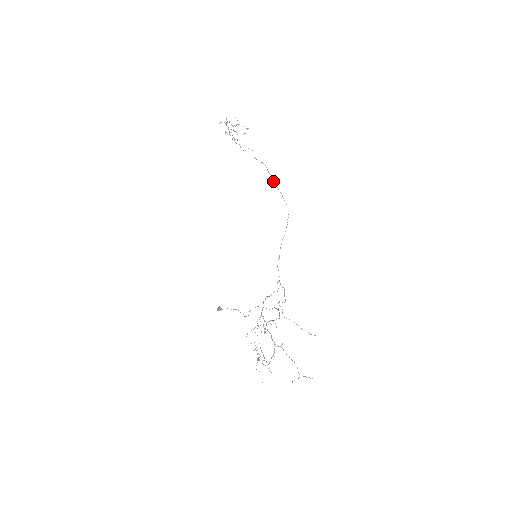
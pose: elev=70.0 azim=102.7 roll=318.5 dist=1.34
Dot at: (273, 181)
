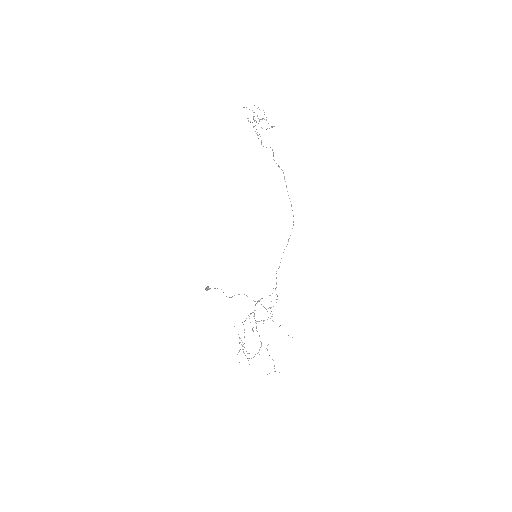
Dot at: occluded
